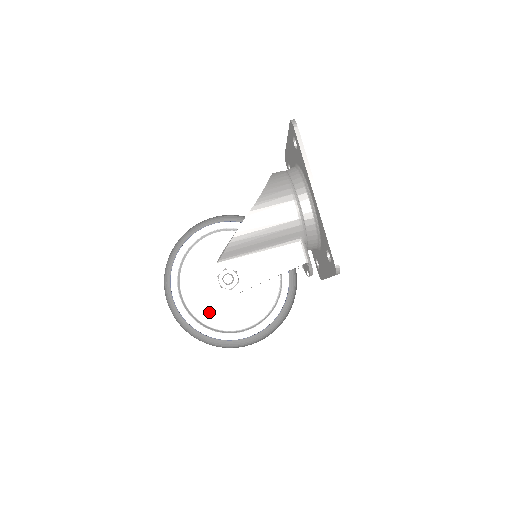
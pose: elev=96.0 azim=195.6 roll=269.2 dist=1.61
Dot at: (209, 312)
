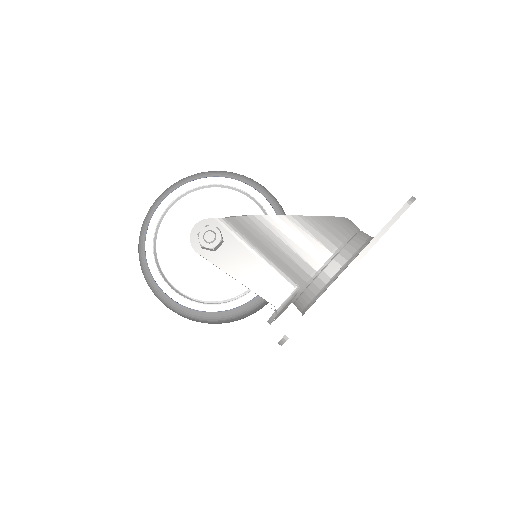
Dot at: (170, 242)
